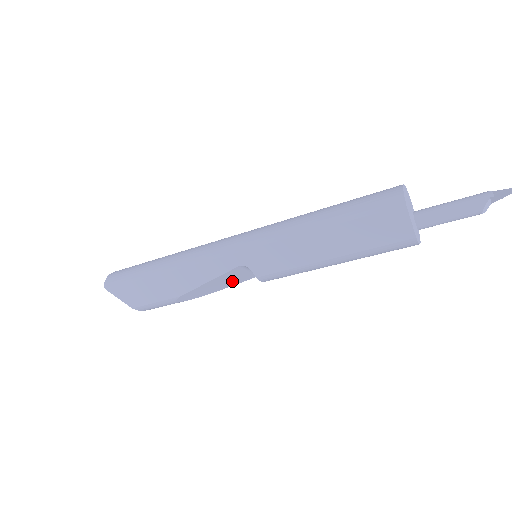
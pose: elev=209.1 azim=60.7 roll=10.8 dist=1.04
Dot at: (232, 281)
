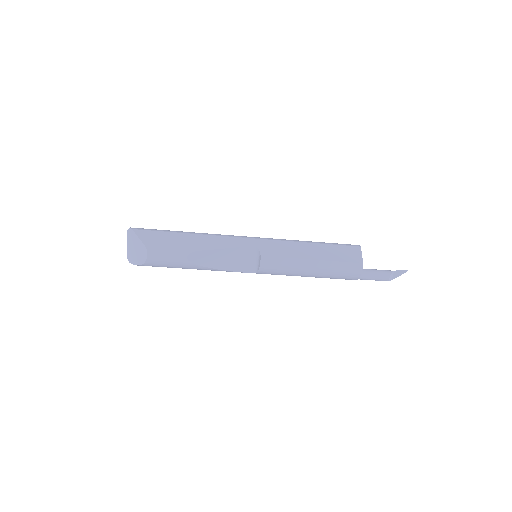
Dot at: (233, 263)
